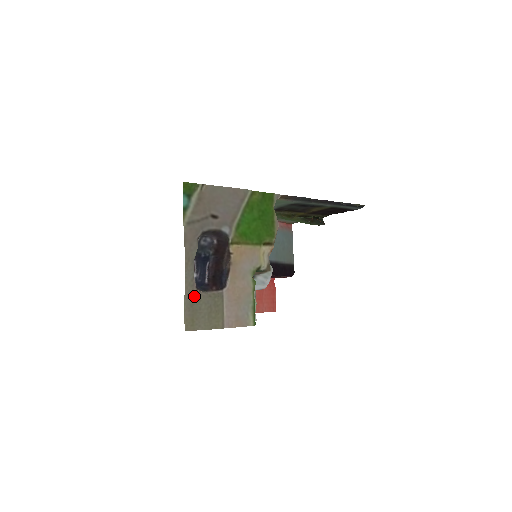
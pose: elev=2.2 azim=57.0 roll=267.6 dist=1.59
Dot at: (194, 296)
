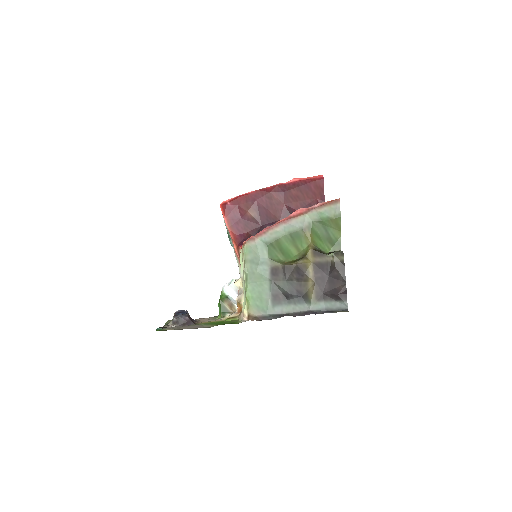
Dot at: occluded
